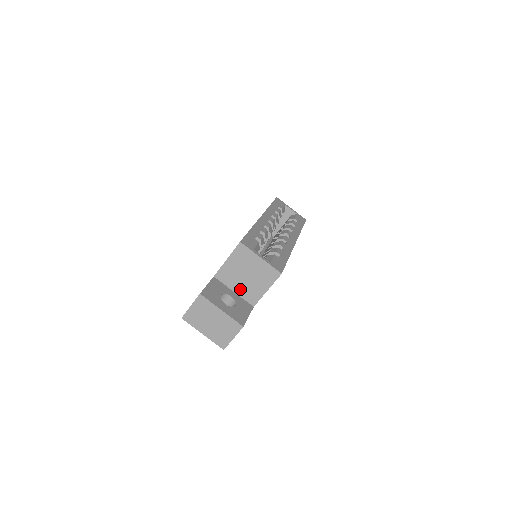
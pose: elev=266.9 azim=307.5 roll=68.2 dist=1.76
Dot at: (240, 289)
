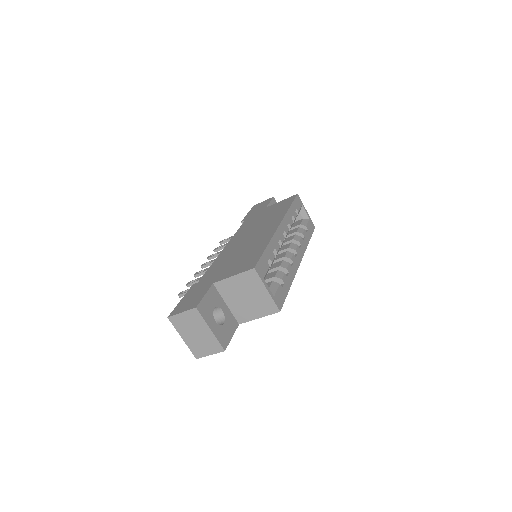
Dot at: (233, 305)
